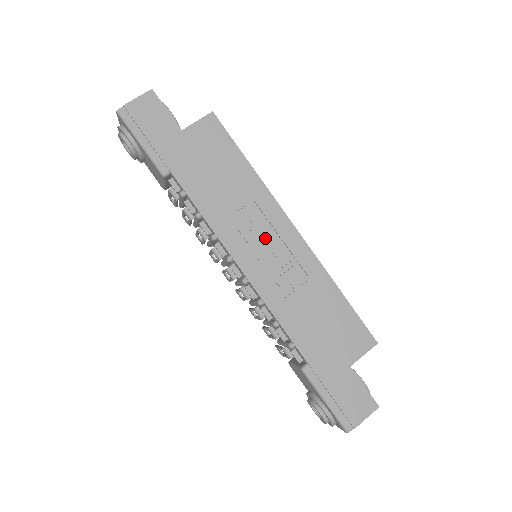
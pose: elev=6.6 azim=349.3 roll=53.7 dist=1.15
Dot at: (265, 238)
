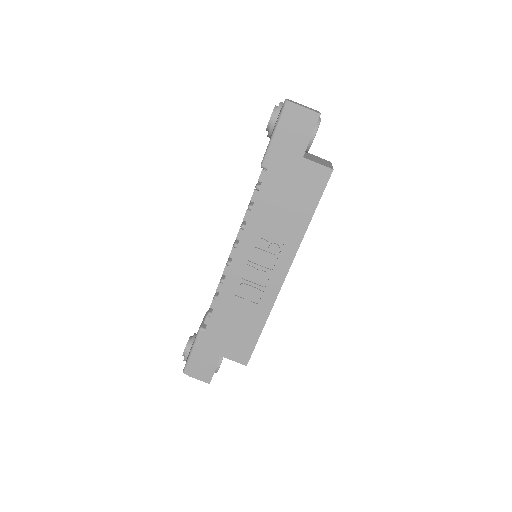
Dot at: (265, 261)
